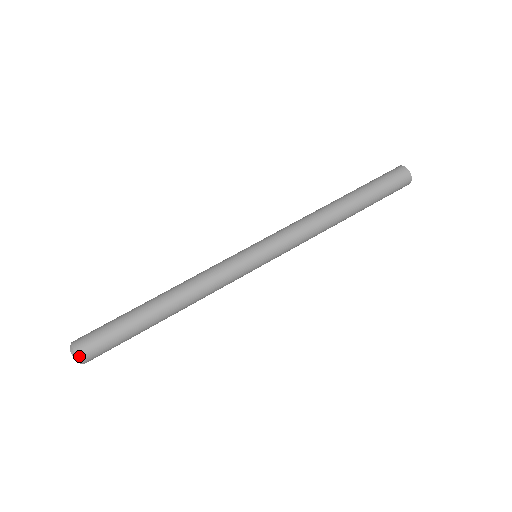
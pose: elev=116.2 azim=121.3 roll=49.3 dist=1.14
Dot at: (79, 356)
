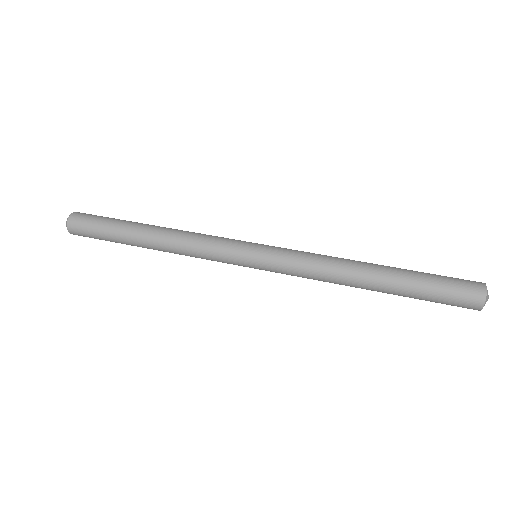
Dot at: (70, 219)
